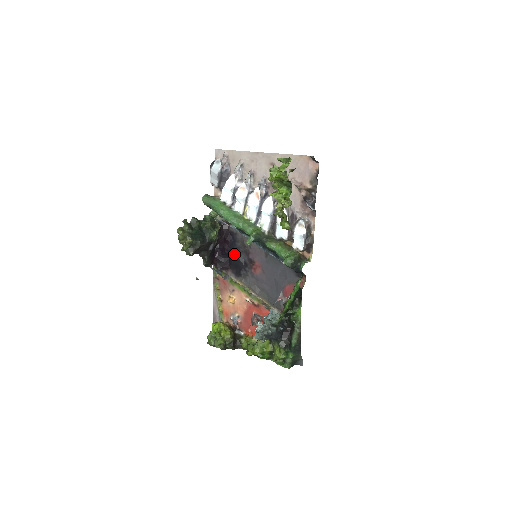
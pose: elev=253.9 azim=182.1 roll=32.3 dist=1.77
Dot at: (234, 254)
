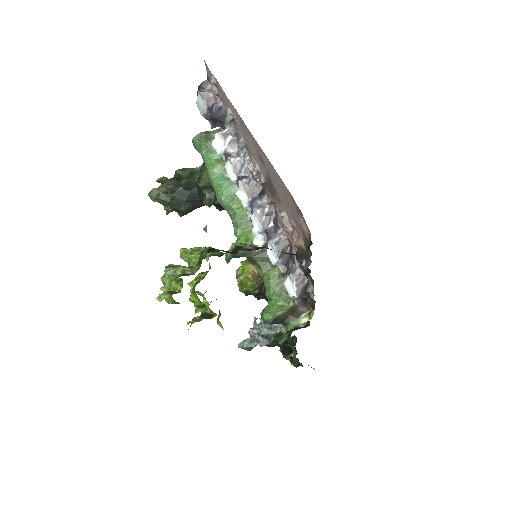
Dot at: occluded
